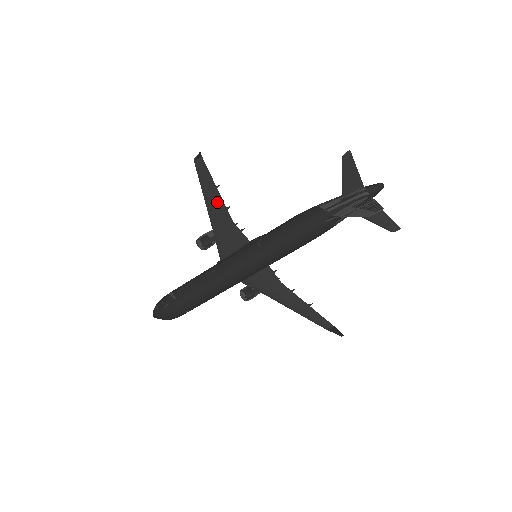
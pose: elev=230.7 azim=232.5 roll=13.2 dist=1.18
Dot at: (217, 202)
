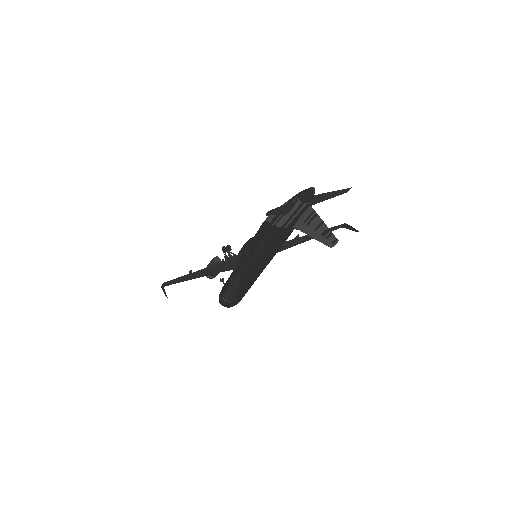
Dot at: (200, 273)
